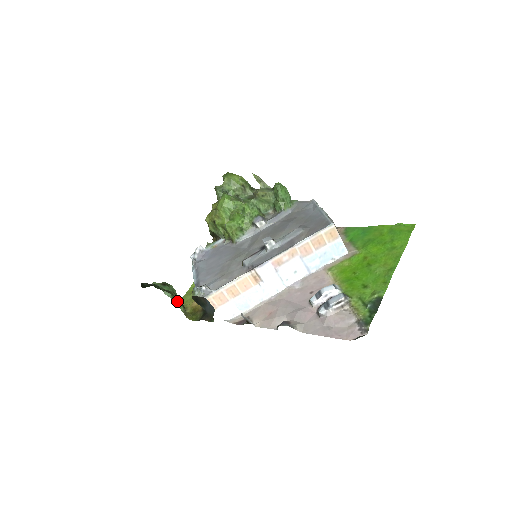
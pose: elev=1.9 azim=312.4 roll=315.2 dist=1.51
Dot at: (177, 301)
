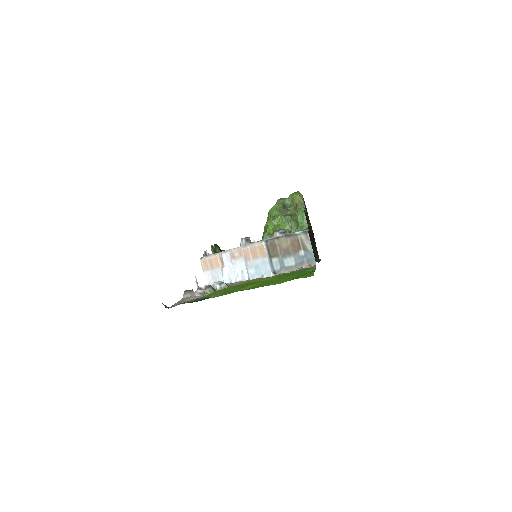
Dot at: occluded
